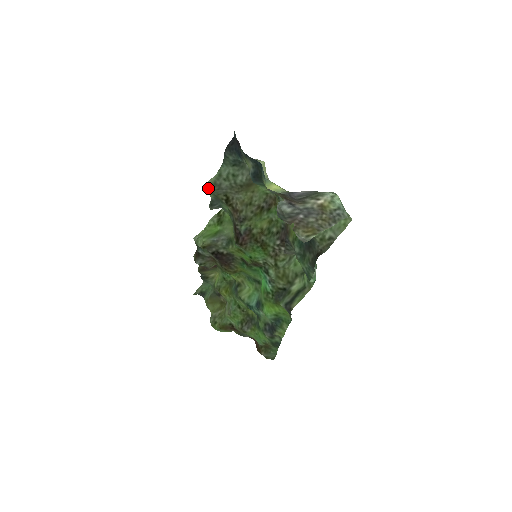
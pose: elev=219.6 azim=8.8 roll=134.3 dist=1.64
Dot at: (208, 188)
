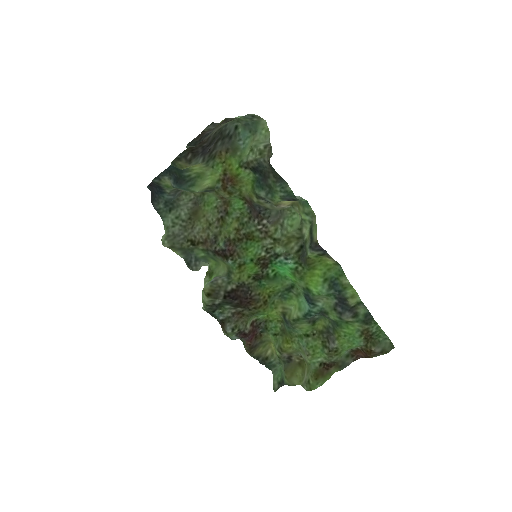
Dot at: (165, 242)
